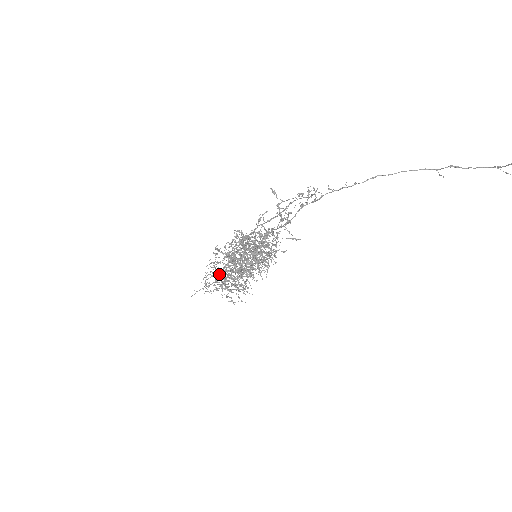
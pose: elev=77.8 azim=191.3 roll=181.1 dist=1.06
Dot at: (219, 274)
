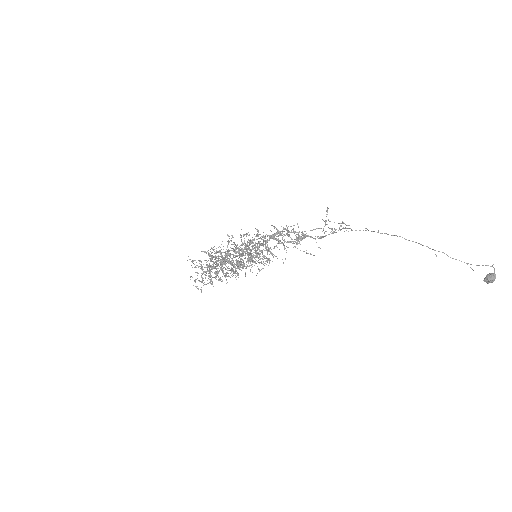
Dot at: (228, 253)
